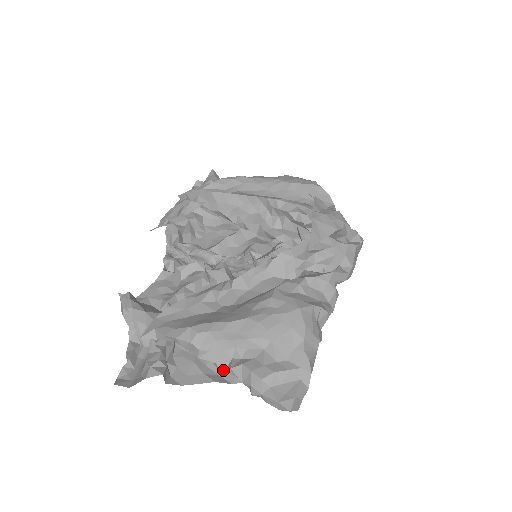
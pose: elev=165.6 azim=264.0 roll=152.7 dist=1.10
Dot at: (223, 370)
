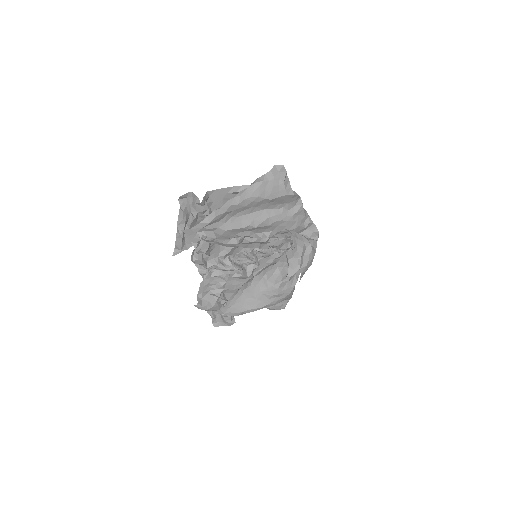
Dot at: occluded
